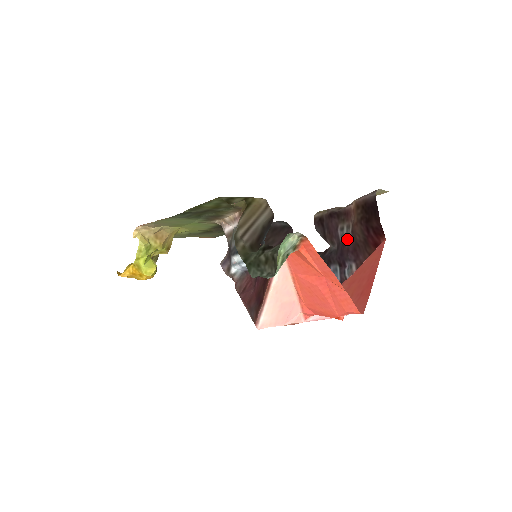
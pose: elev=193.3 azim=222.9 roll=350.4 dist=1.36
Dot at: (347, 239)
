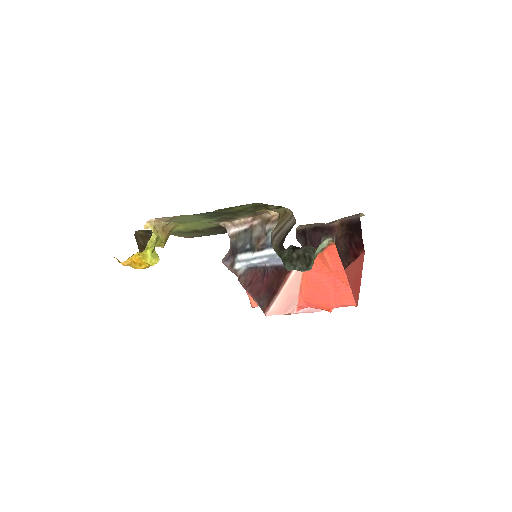
Dot at: occluded
